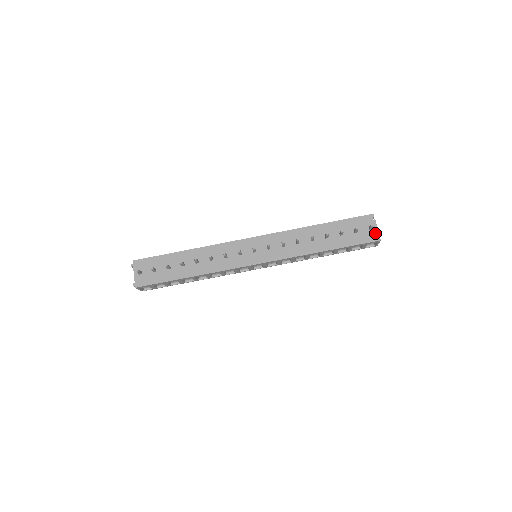
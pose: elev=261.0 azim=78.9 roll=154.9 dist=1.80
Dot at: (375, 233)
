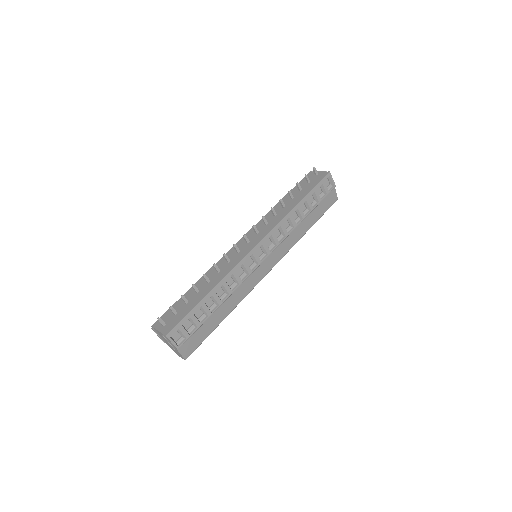
Dot at: (322, 173)
